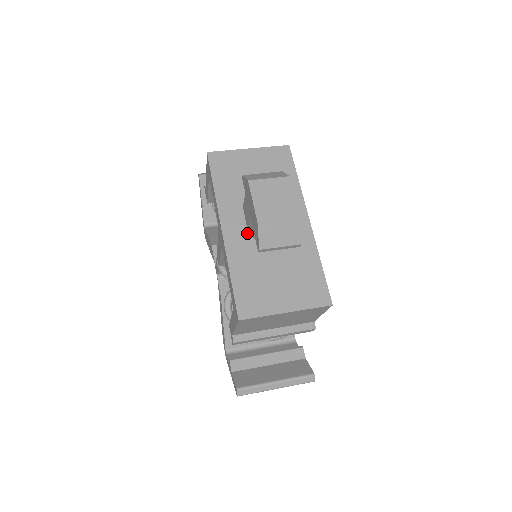
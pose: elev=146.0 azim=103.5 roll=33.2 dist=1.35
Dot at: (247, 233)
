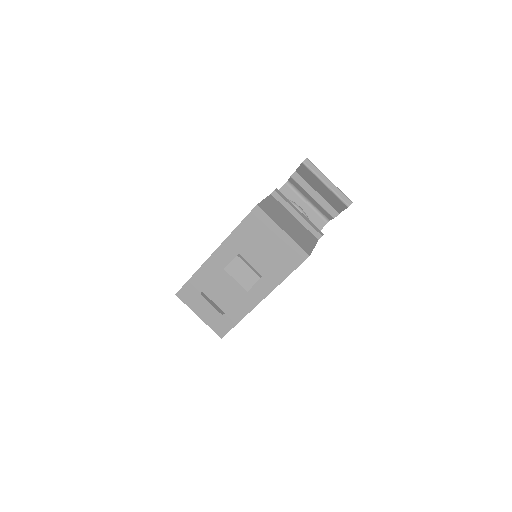
Dot at: occluded
